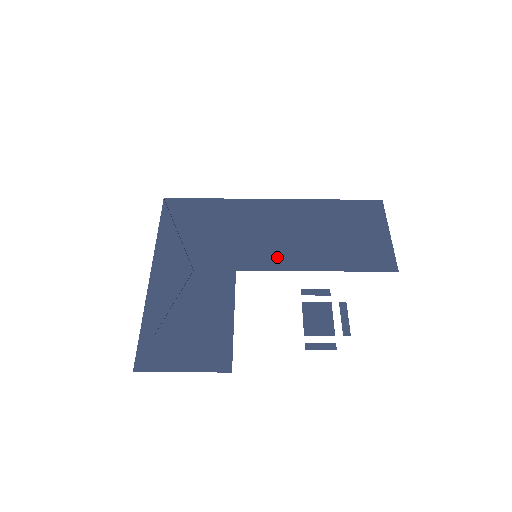
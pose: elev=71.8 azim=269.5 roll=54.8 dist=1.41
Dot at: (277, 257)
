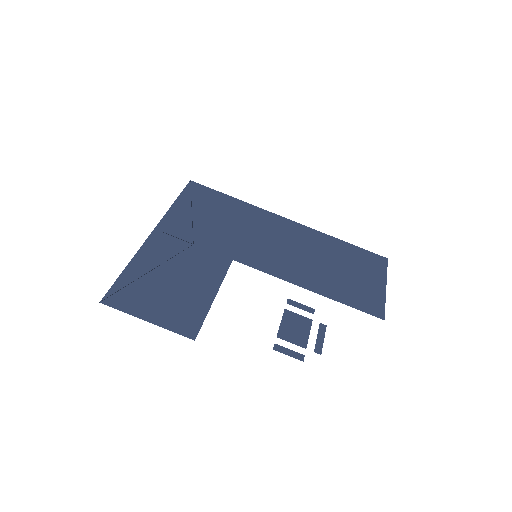
Dot at: (275, 264)
